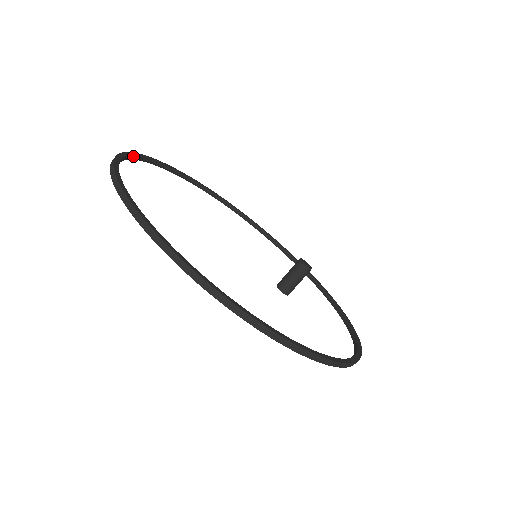
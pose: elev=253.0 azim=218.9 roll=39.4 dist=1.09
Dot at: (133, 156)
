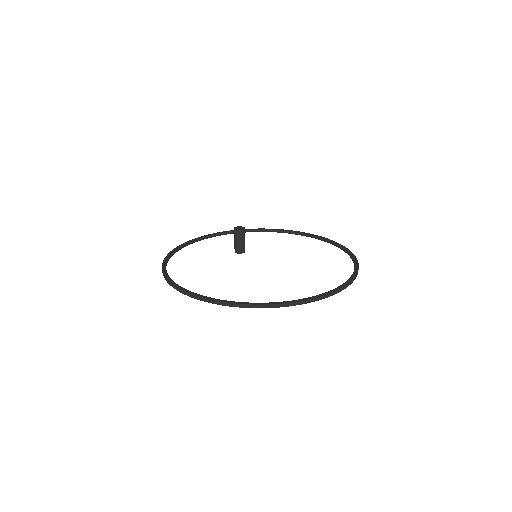
Dot at: (186, 290)
